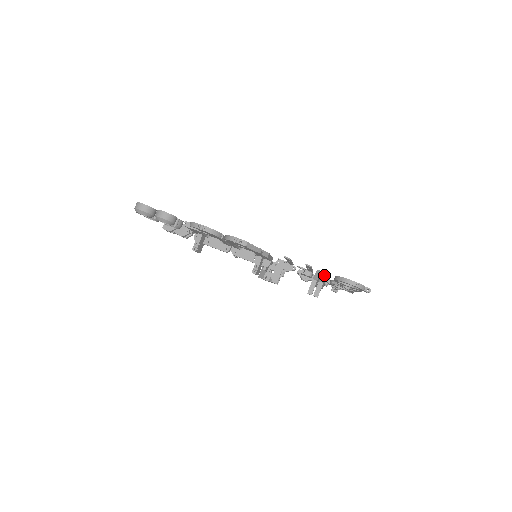
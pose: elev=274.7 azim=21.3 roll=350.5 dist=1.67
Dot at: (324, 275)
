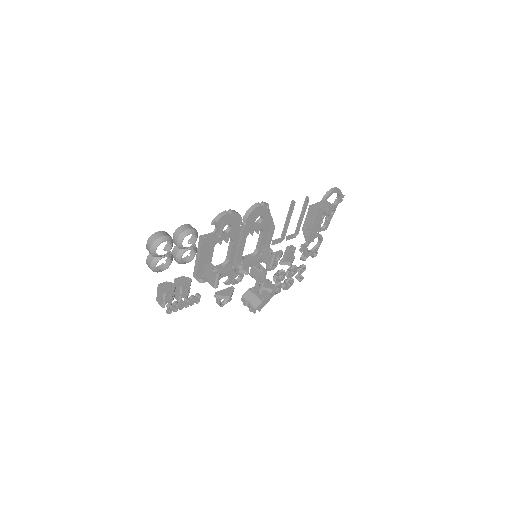
Dot at: occluded
